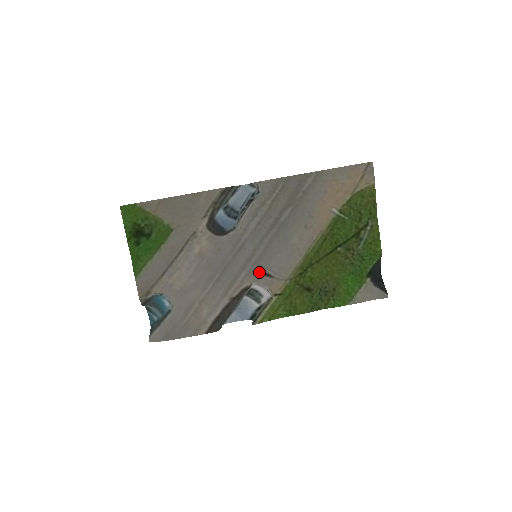
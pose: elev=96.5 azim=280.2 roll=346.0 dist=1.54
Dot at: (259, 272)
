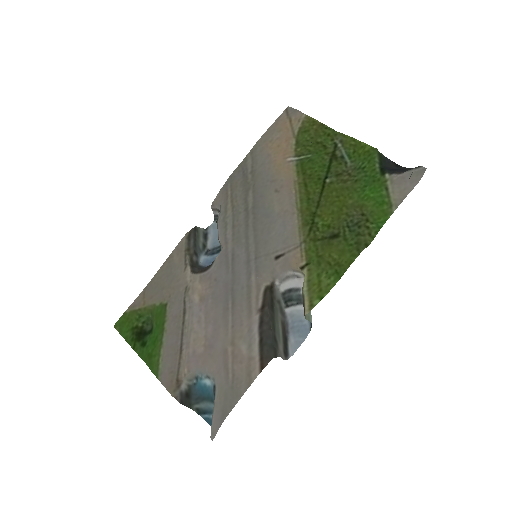
Dot at: (267, 263)
